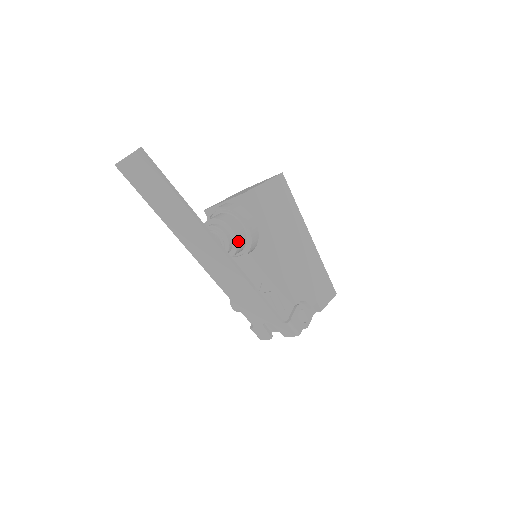
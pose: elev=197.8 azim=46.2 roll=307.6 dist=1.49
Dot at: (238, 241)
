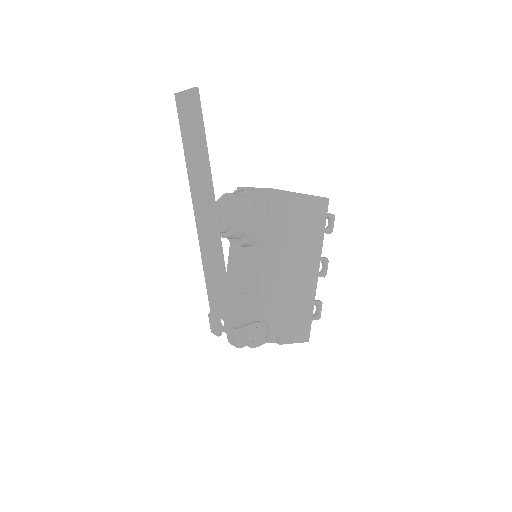
Dot at: (238, 226)
